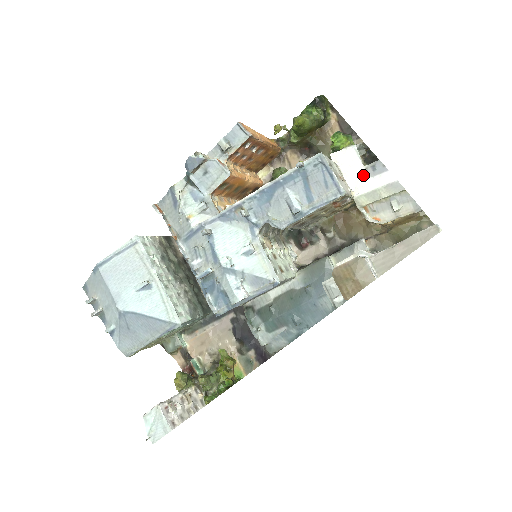
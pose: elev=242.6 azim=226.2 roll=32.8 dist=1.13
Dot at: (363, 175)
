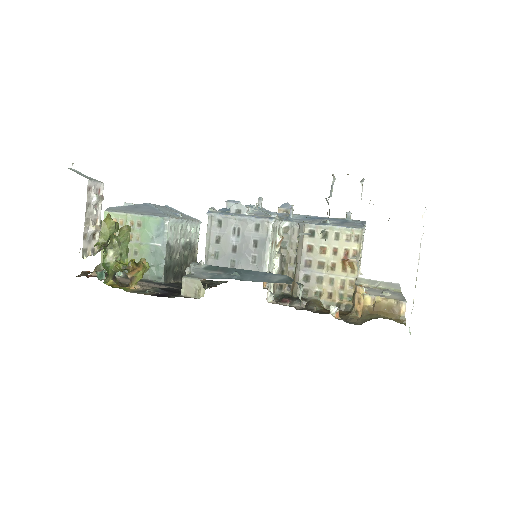
Dot at: occluded
